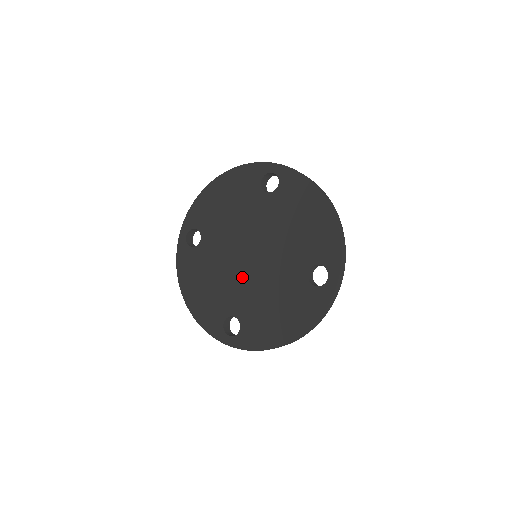
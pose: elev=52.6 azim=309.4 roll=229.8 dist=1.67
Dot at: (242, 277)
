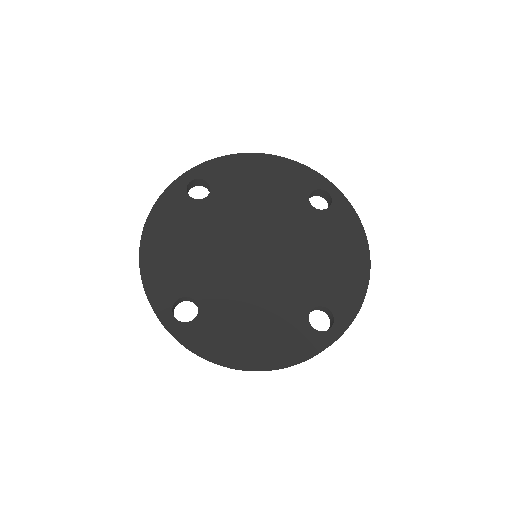
Dot at: (233, 266)
